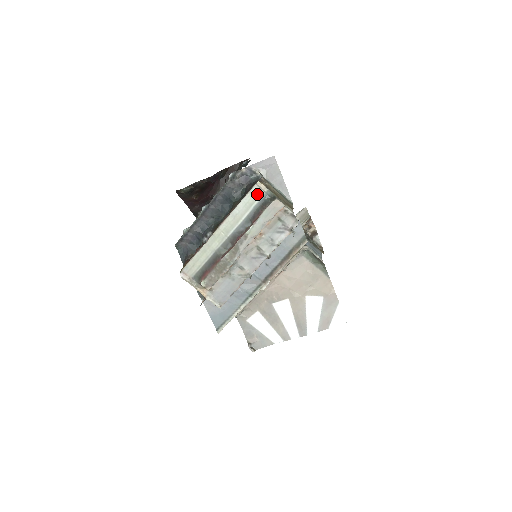
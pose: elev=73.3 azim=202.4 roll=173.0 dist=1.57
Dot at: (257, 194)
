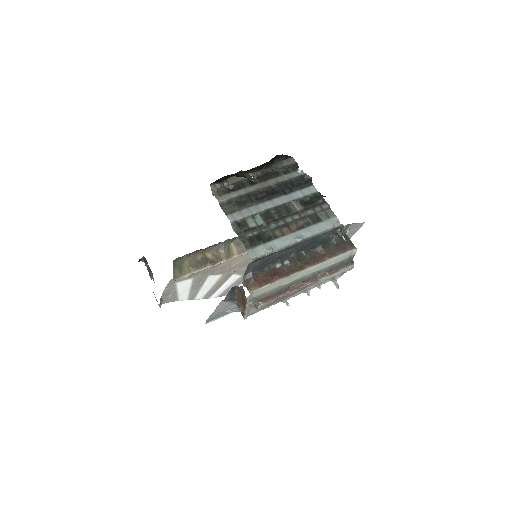
Dot at: (347, 255)
